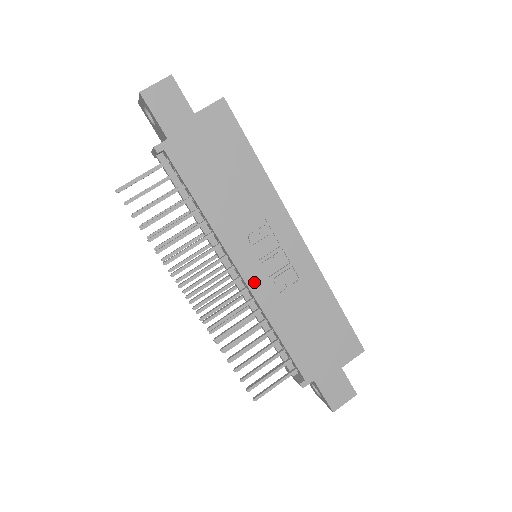
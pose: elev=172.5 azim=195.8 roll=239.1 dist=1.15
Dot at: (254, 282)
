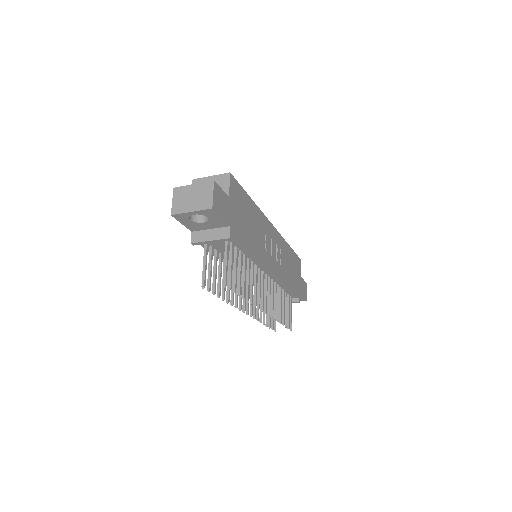
Dot at: (275, 270)
